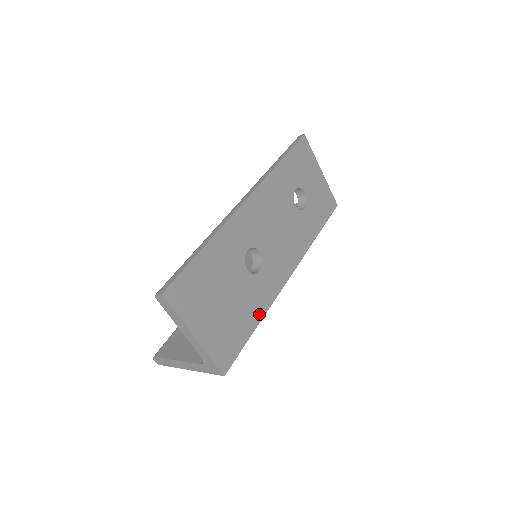
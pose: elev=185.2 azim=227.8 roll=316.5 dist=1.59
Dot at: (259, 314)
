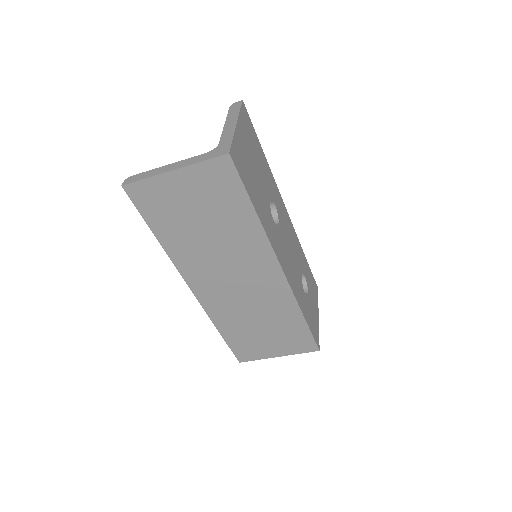
Dot at: (261, 217)
